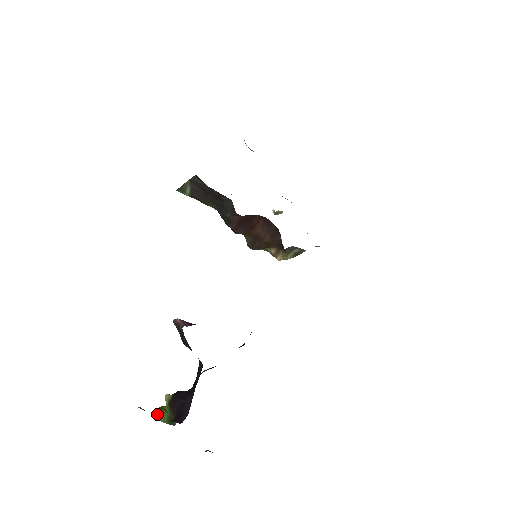
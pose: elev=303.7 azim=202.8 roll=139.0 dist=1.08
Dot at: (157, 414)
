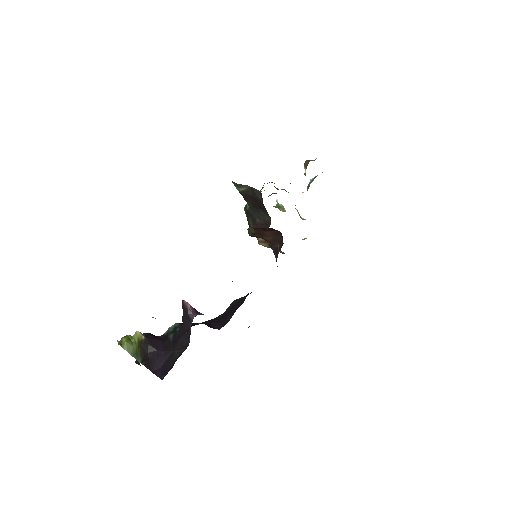
Dot at: (125, 343)
